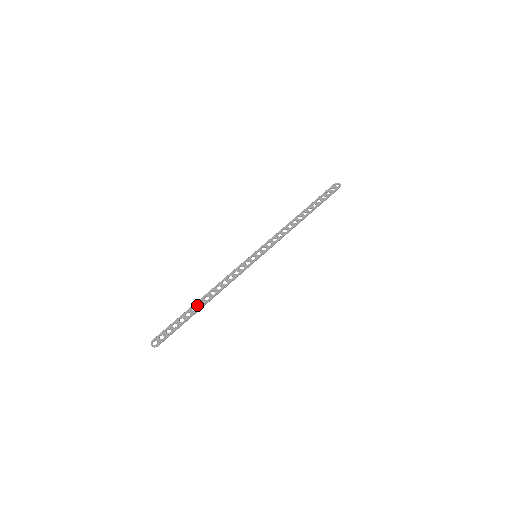
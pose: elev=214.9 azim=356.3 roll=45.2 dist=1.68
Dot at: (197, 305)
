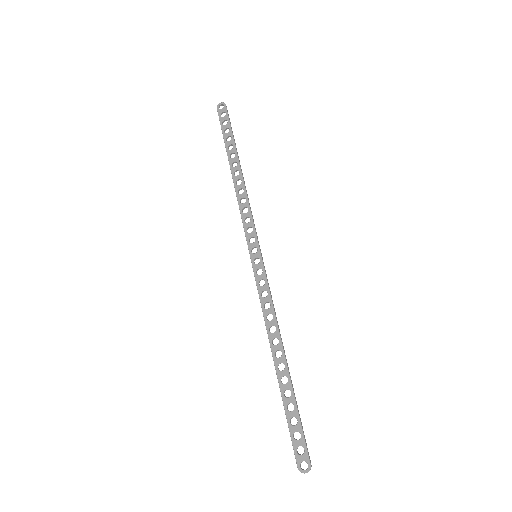
Dot at: (281, 373)
